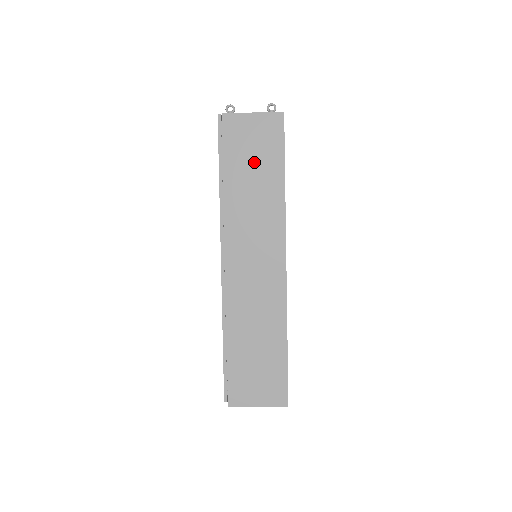
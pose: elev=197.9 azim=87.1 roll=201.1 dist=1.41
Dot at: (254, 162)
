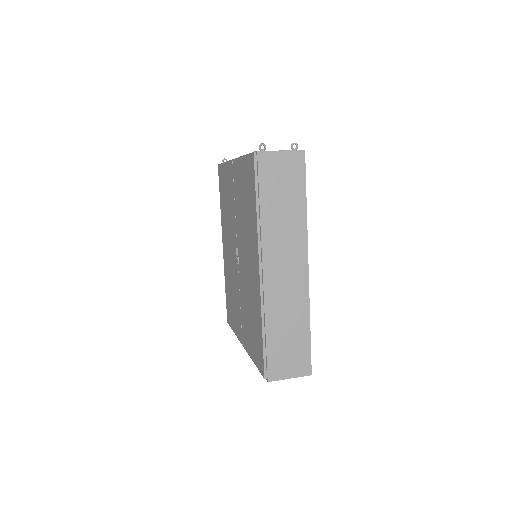
Dot at: (283, 190)
